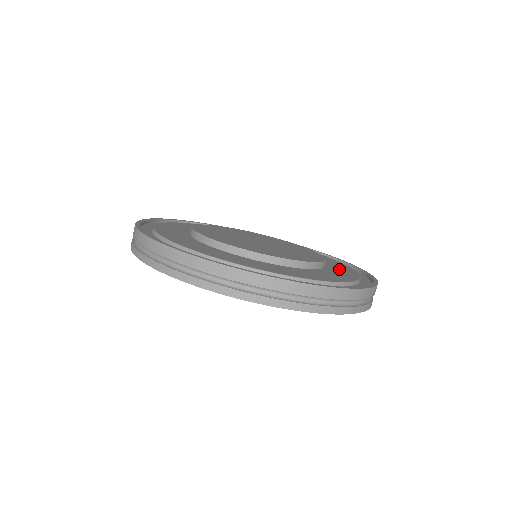
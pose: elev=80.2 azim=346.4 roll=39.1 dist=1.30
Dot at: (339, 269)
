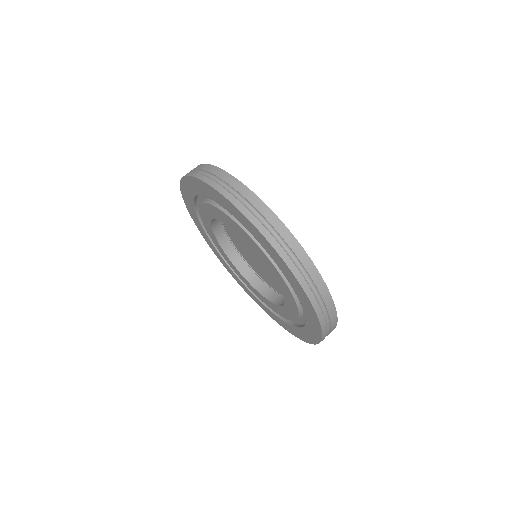
Dot at: occluded
